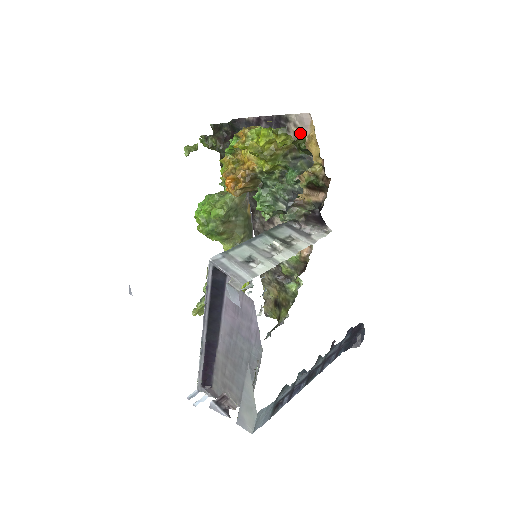
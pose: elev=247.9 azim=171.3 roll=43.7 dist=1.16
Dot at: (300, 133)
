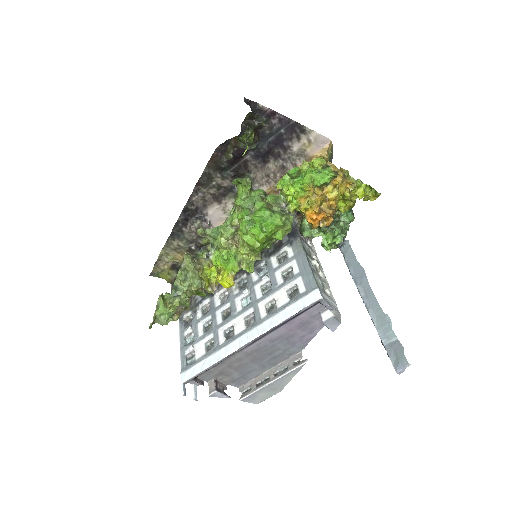
Dot at: (308, 147)
